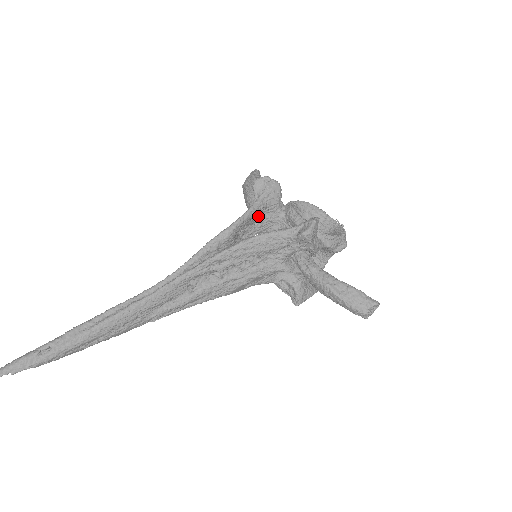
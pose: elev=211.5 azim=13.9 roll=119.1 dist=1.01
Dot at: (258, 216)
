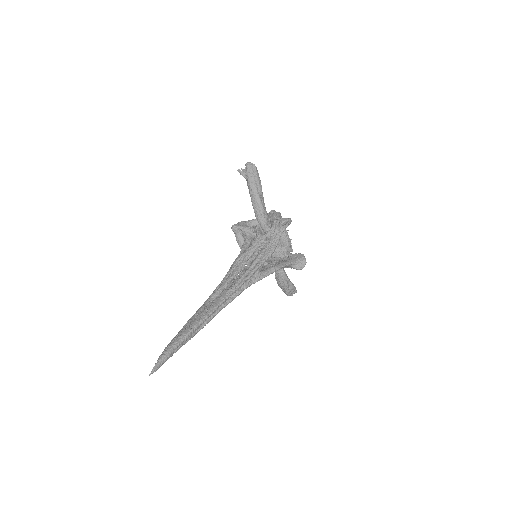
Dot at: occluded
